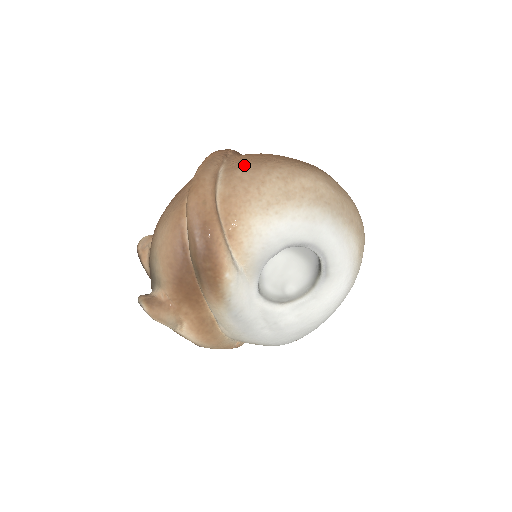
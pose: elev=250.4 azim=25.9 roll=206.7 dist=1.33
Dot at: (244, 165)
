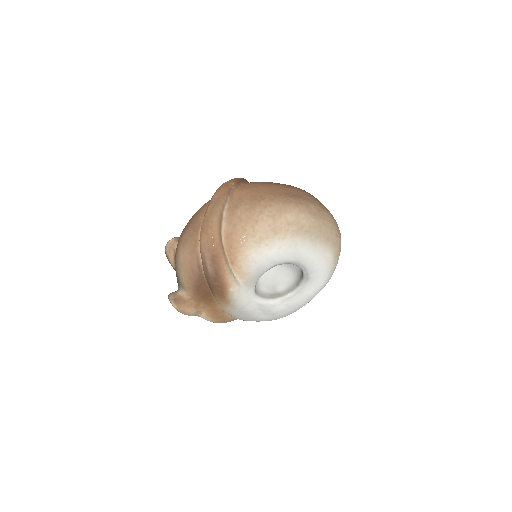
Dot at: (243, 204)
